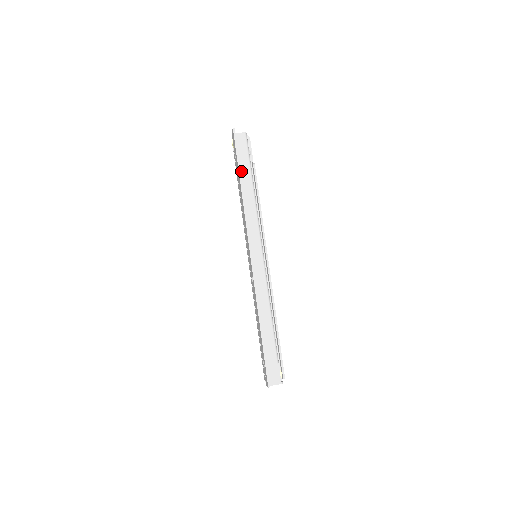
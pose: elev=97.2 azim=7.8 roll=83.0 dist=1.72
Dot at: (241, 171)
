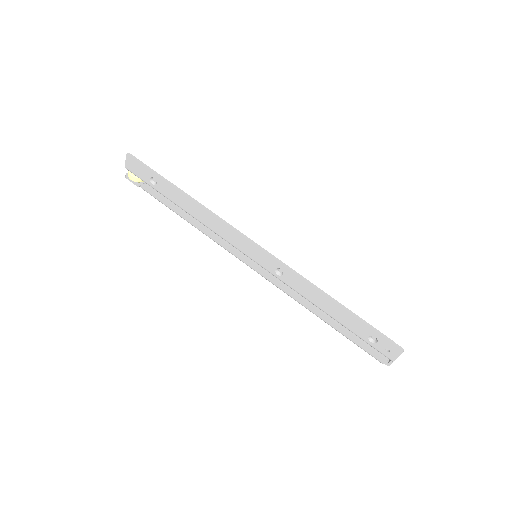
Dot at: occluded
